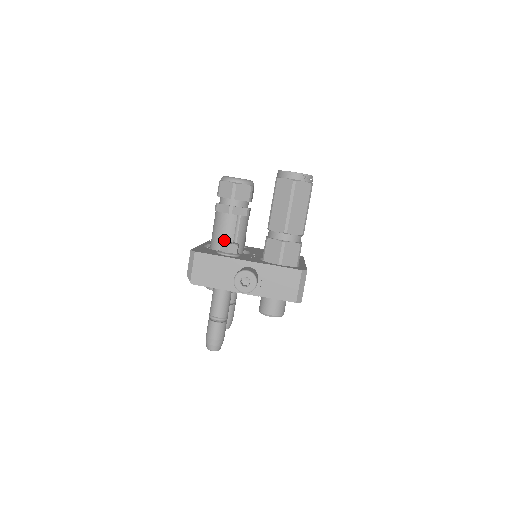
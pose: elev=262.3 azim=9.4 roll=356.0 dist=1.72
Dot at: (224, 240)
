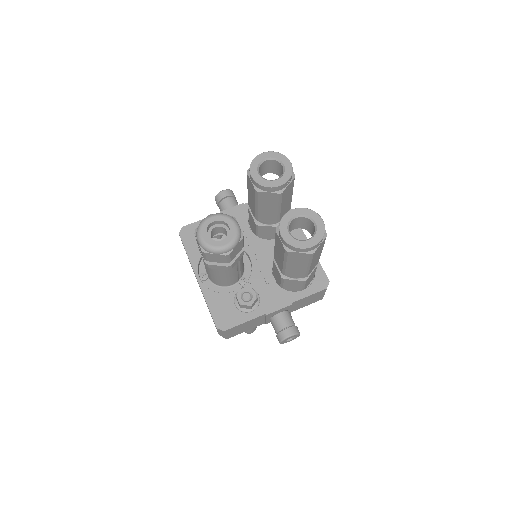
Dot at: (229, 280)
